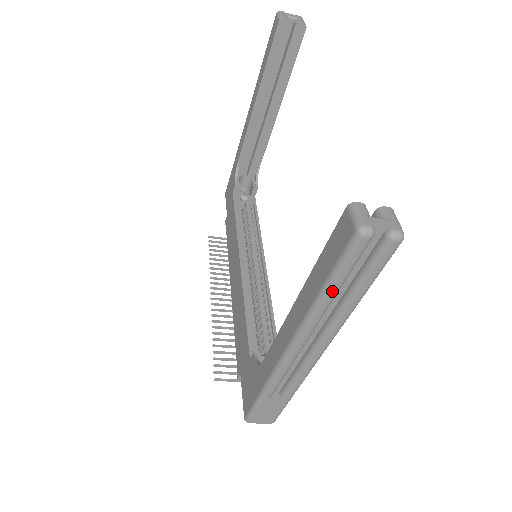
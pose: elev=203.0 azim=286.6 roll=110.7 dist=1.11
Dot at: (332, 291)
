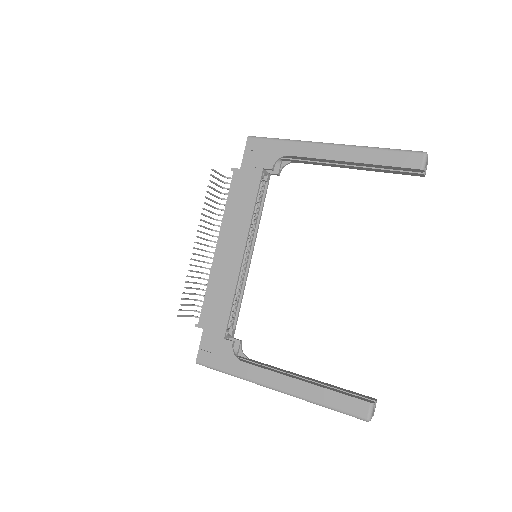
Dot at: (329, 408)
